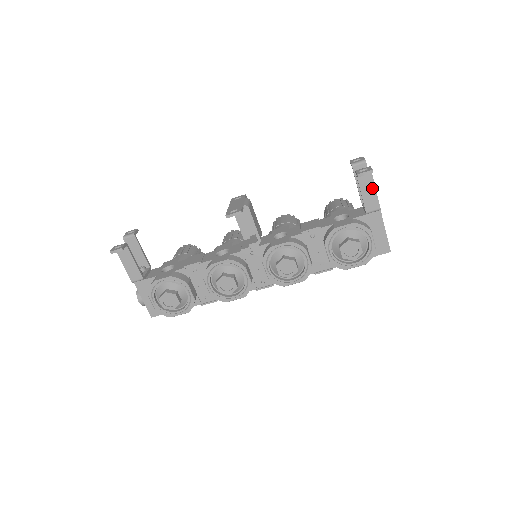
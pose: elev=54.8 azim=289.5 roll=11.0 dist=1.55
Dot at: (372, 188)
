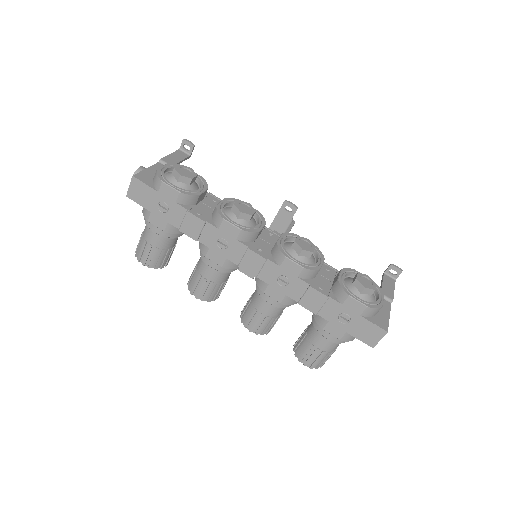
Dot at: (392, 287)
